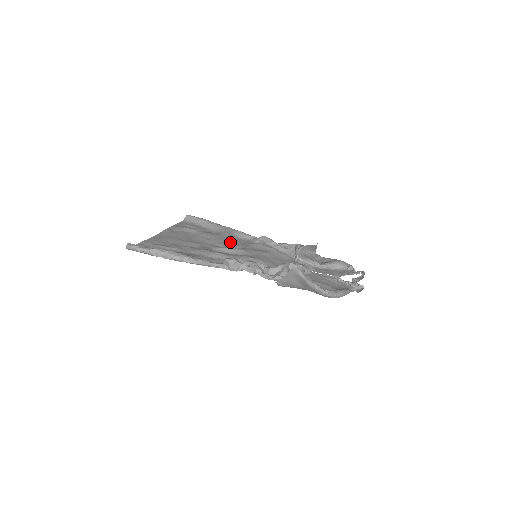
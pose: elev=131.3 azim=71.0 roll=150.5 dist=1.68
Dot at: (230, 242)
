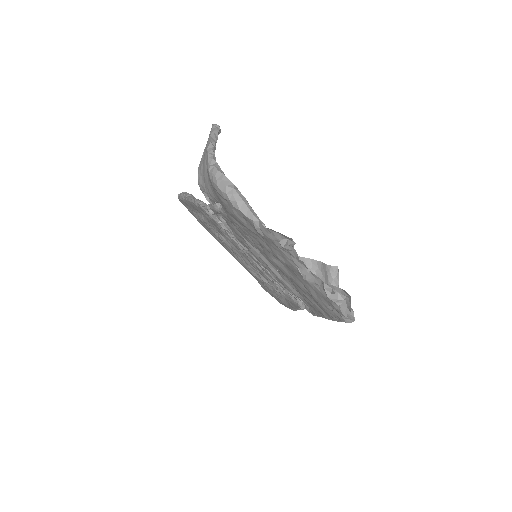
Dot at: occluded
